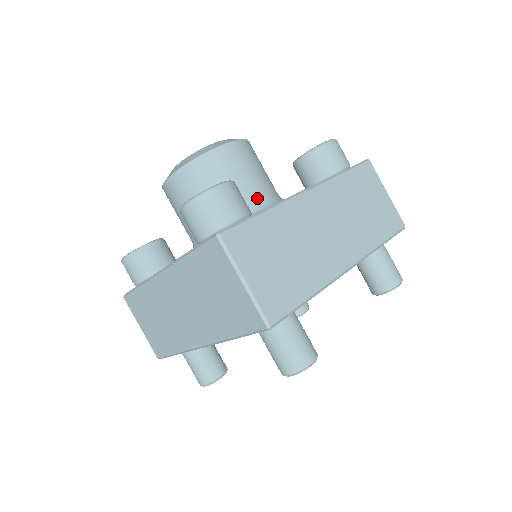
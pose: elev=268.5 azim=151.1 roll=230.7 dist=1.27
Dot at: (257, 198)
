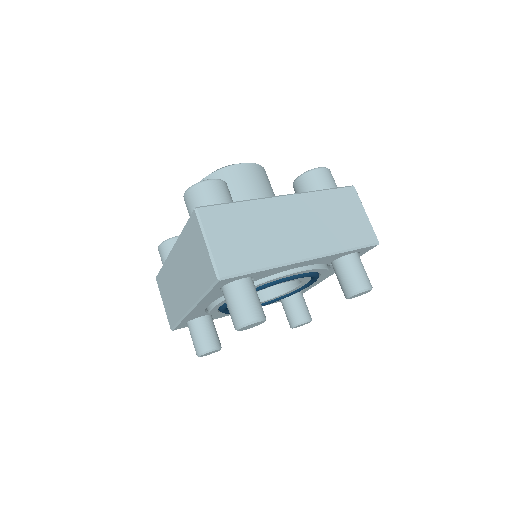
Dot at: occluded
